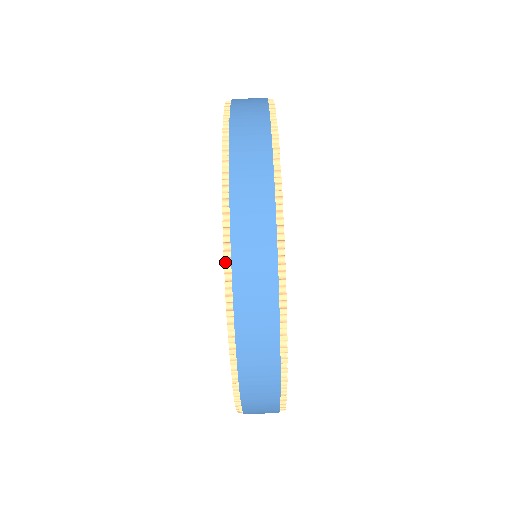
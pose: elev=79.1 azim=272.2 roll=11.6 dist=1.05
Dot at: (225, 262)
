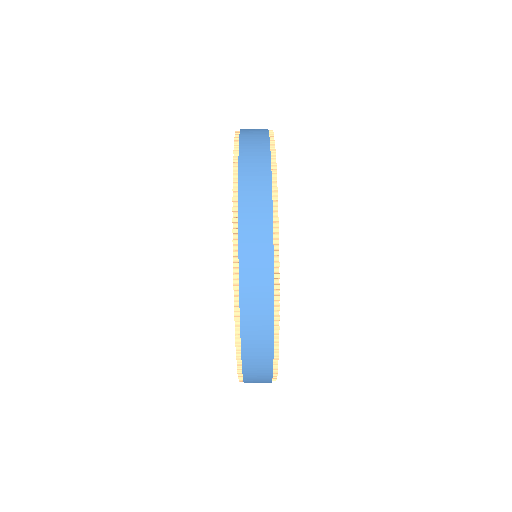
Dot at: (234, 170)
